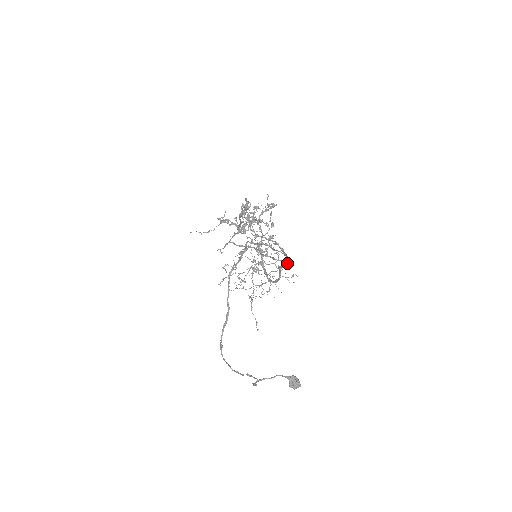
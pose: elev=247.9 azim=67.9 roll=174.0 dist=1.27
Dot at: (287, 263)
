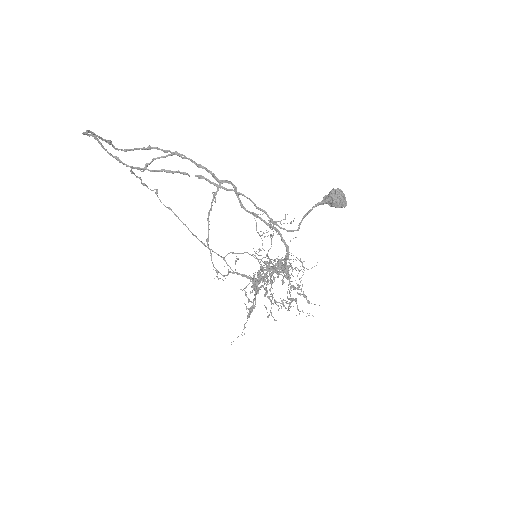
Dot at: (222, 181)
